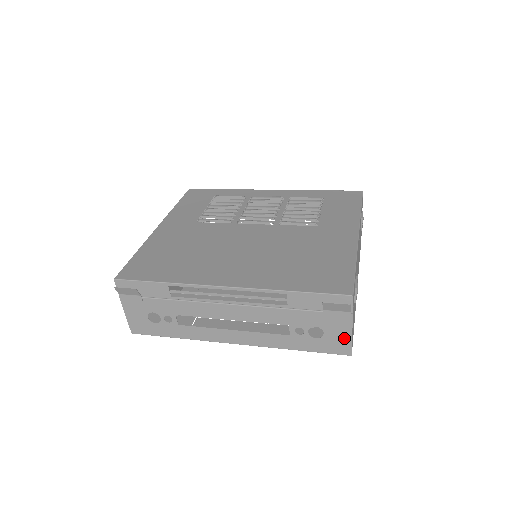
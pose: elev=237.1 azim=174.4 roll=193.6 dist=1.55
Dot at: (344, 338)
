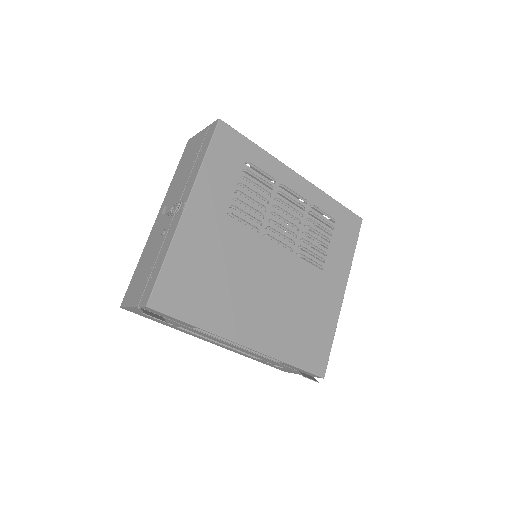
Dot at: (292, 372)
